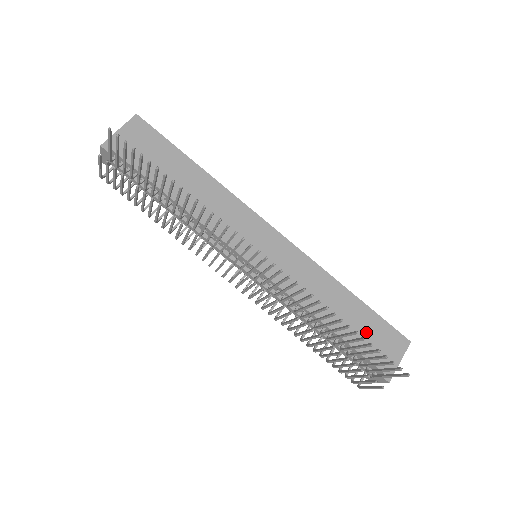
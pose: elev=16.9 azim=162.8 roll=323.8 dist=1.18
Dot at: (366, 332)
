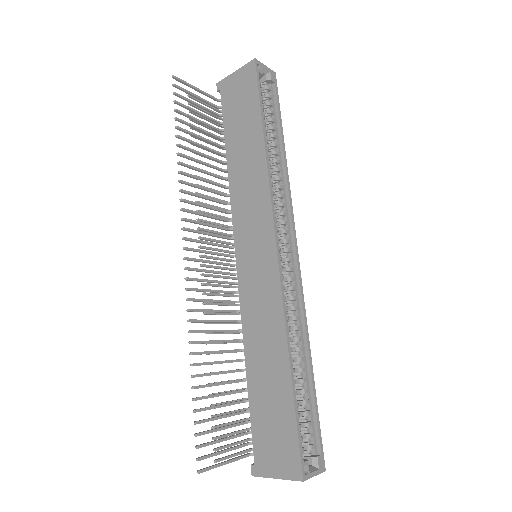
Dot at: (271, 415)
